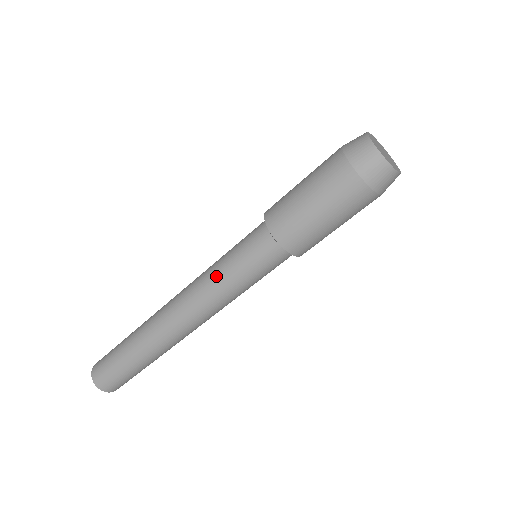
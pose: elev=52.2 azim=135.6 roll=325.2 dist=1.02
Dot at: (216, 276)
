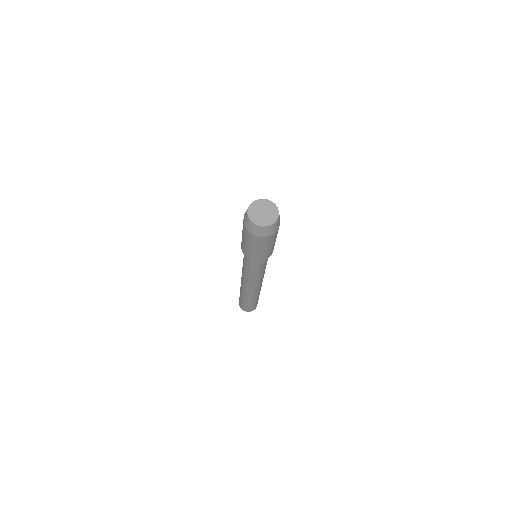
Dot at: (243, 267)
